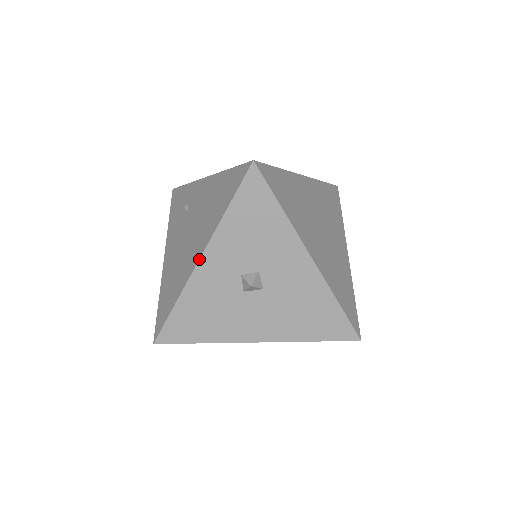
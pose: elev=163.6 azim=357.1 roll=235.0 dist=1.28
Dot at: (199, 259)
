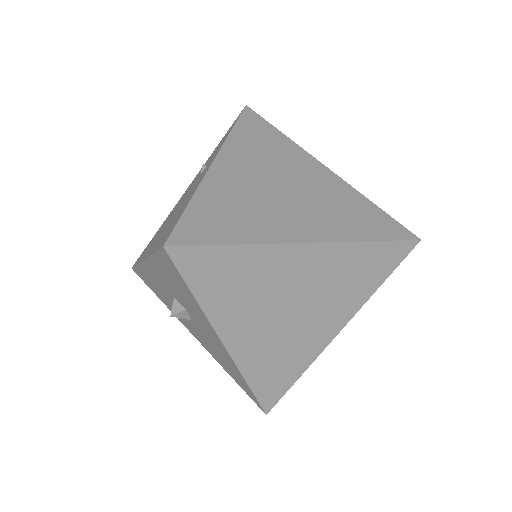
Dot at: (143, 260)
